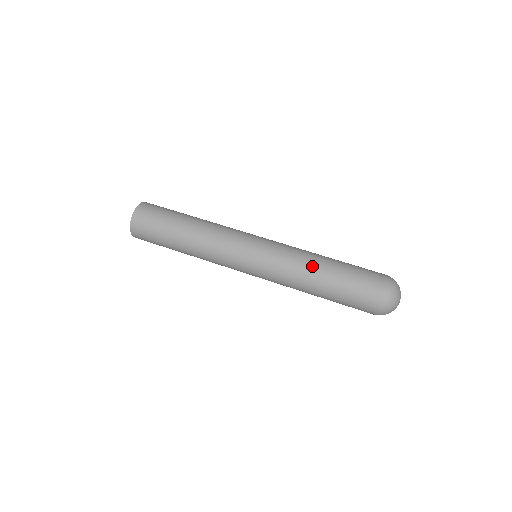
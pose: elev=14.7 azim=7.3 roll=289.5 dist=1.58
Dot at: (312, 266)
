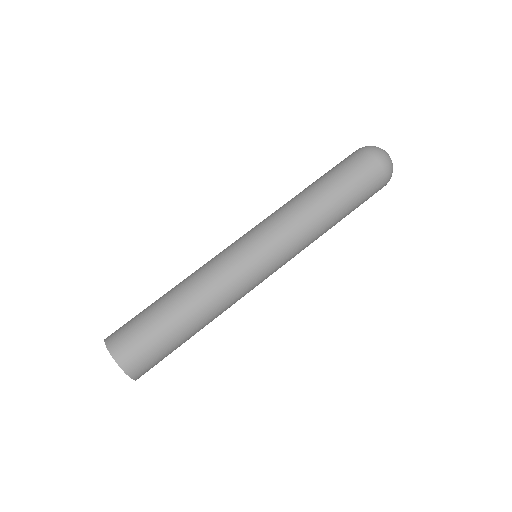
Dot at: (313, 205)
